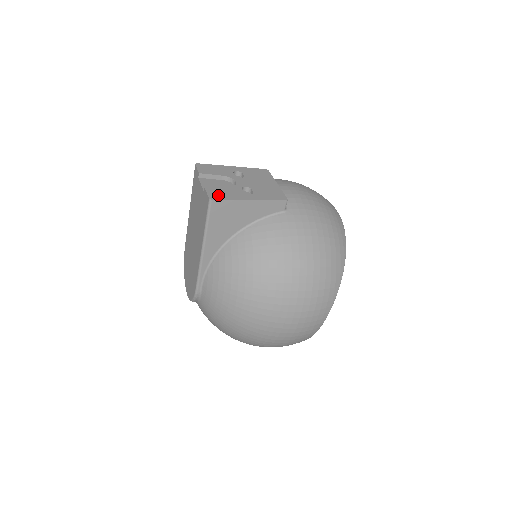
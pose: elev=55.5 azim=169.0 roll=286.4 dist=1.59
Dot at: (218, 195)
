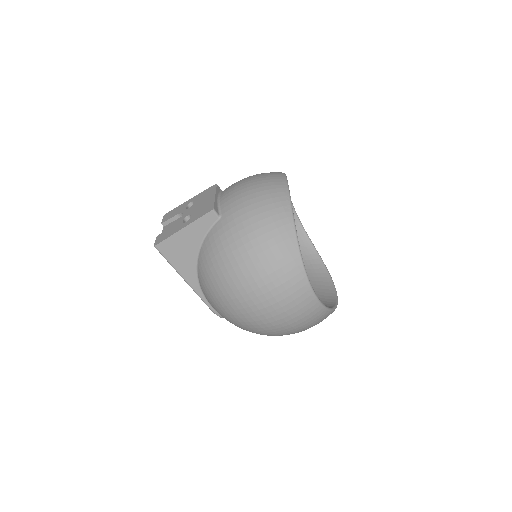
Dot at: (161, 238)
